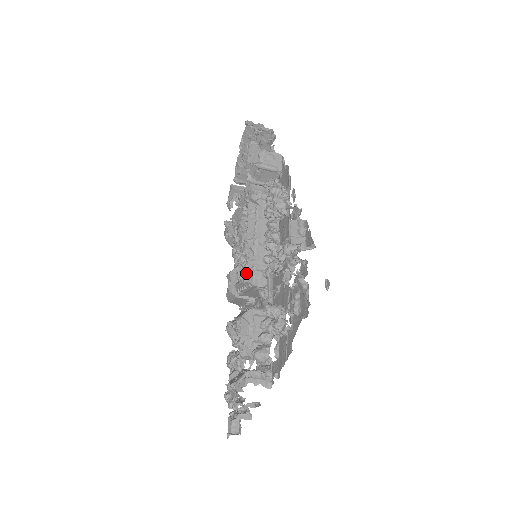
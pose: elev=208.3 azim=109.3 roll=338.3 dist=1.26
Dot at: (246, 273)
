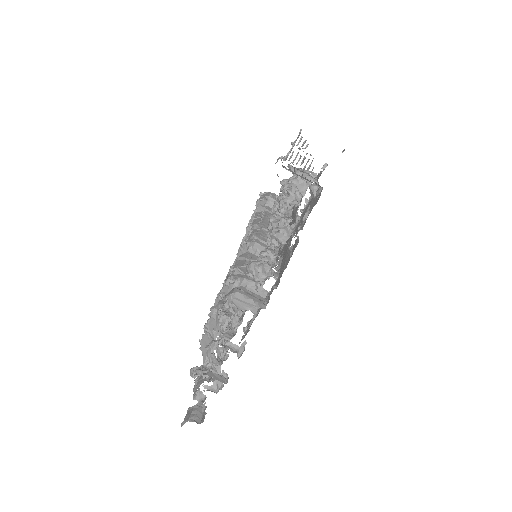
Dot at: occluded
